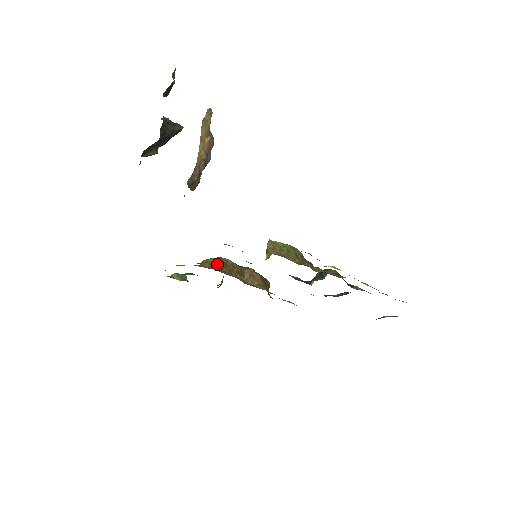
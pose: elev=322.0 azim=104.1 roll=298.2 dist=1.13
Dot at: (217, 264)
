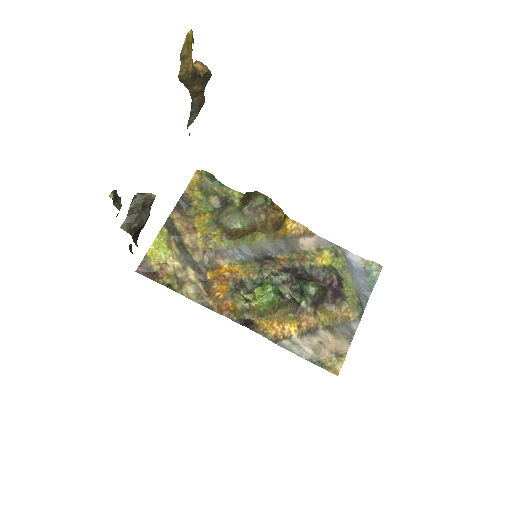
Dot at: (229, 233)
